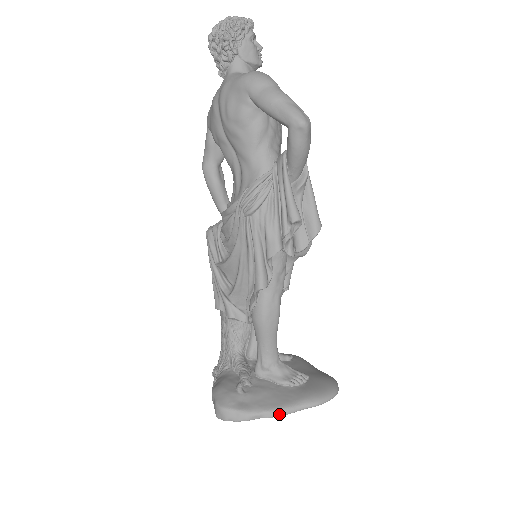
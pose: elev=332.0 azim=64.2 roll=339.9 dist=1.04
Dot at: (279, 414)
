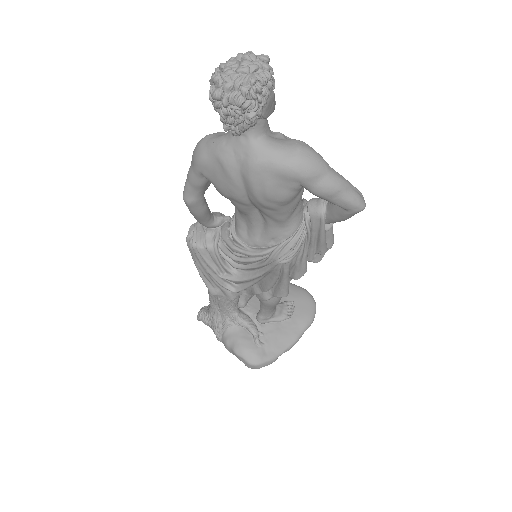
Dot at: occluded
